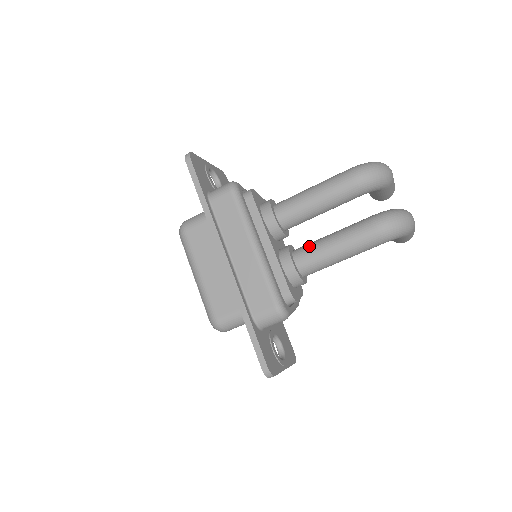
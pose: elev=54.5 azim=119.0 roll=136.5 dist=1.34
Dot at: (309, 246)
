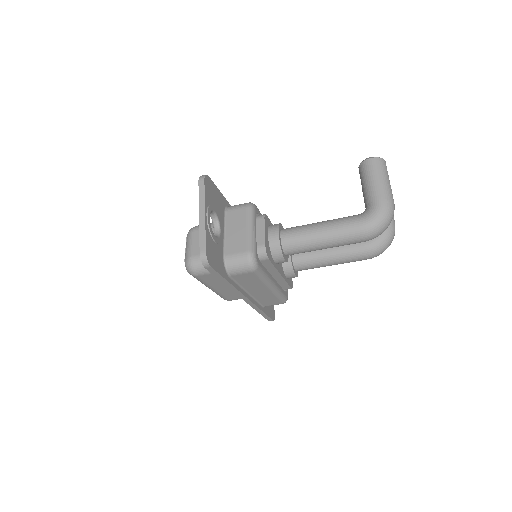
Dot at: (309, 262)
